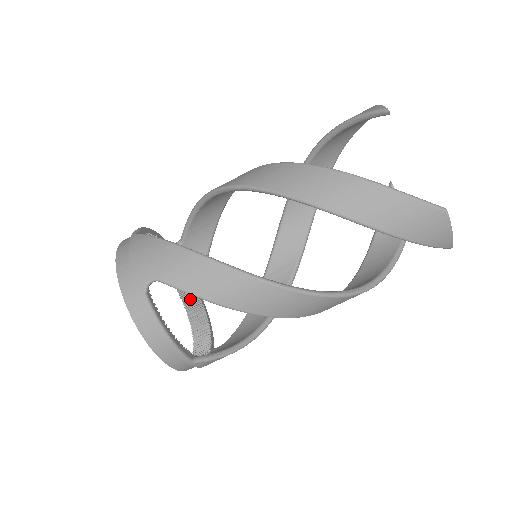
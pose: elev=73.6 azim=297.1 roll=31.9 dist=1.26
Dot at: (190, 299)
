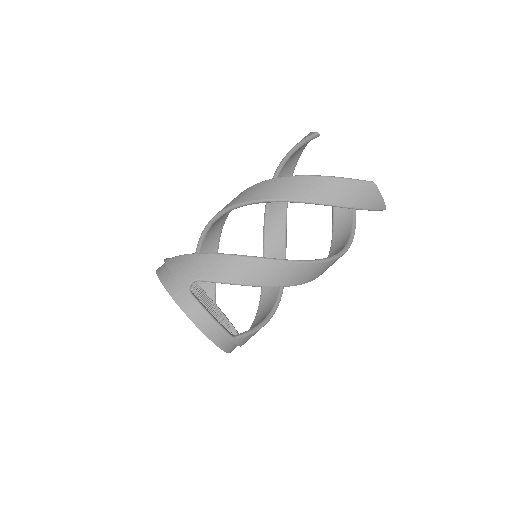
Dot at: (211, 312)
